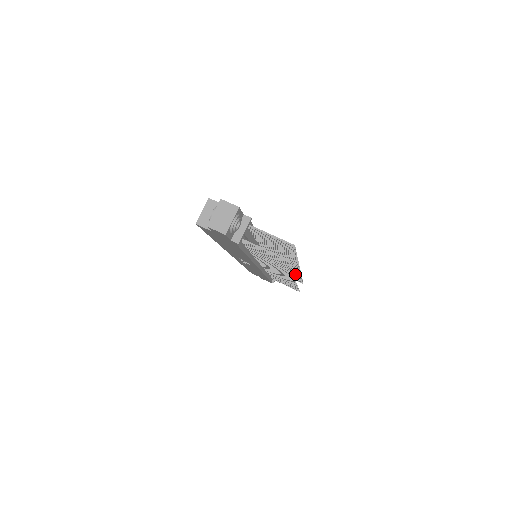
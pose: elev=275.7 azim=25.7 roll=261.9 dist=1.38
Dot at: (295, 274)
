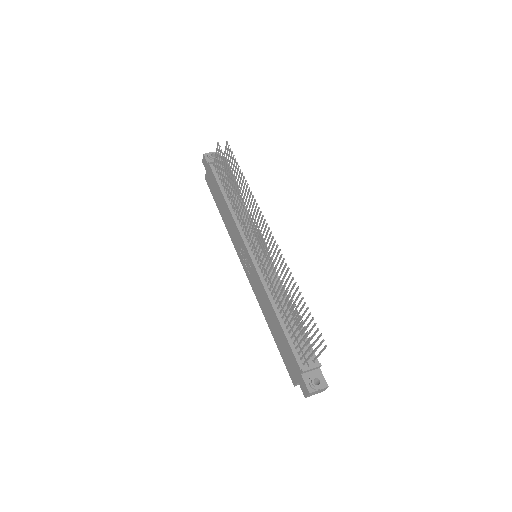
Dot at: (291, 281)
